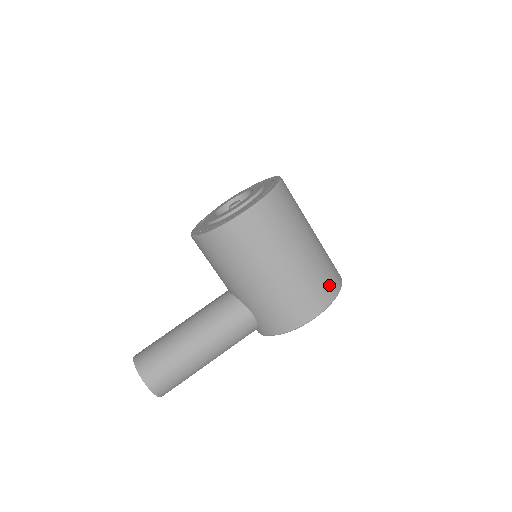
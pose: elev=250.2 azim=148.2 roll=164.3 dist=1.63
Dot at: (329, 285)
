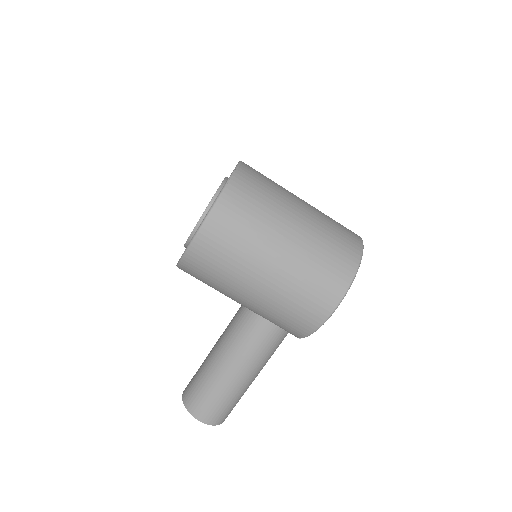
Dot at: (339, 267)
